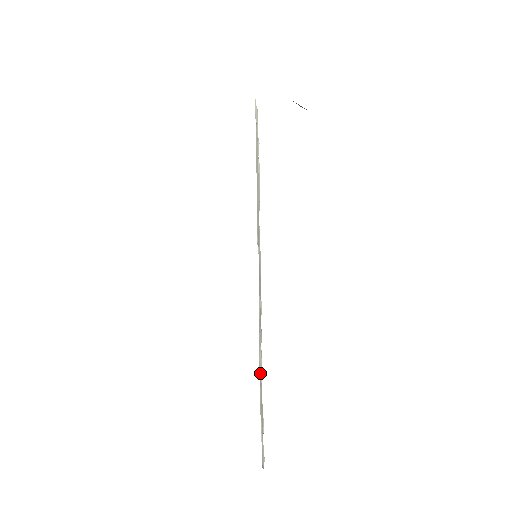
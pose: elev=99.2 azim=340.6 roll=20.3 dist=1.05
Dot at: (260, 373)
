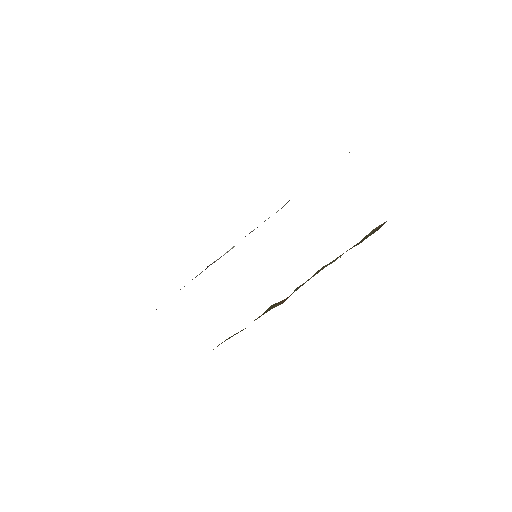
Dot at: occluded
